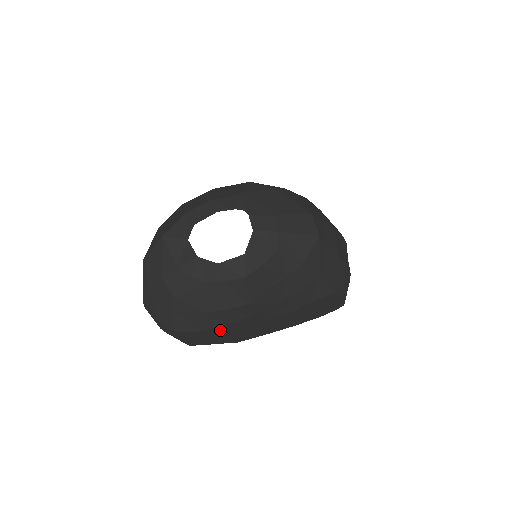
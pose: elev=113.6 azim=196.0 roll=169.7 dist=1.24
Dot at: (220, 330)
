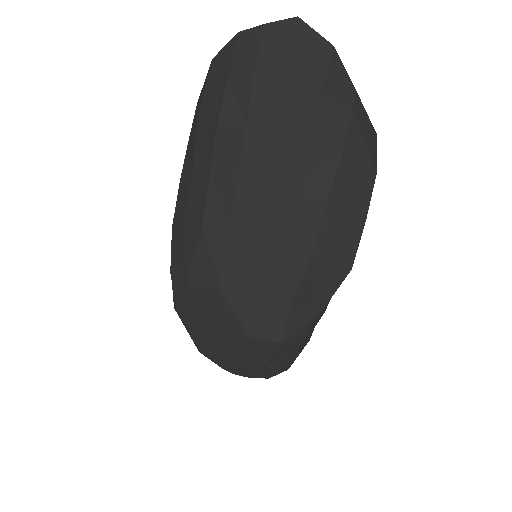
Dot at: occluded
